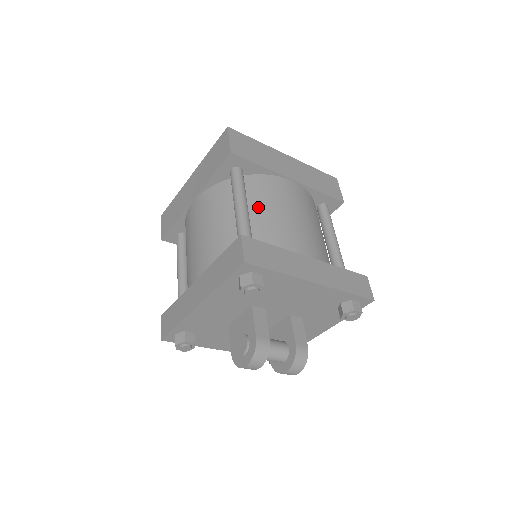
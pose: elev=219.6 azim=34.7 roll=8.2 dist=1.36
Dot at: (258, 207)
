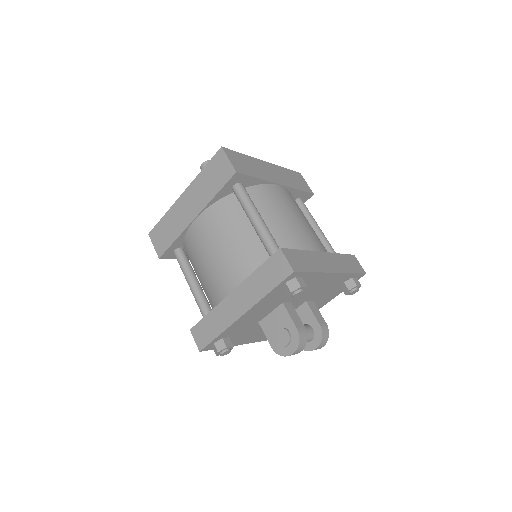
Dot at: (267, 216)
